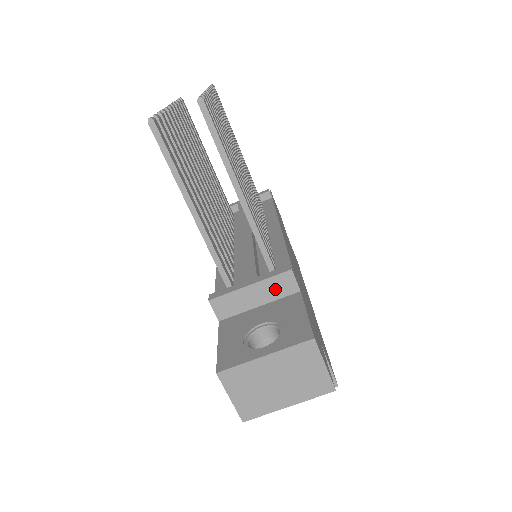
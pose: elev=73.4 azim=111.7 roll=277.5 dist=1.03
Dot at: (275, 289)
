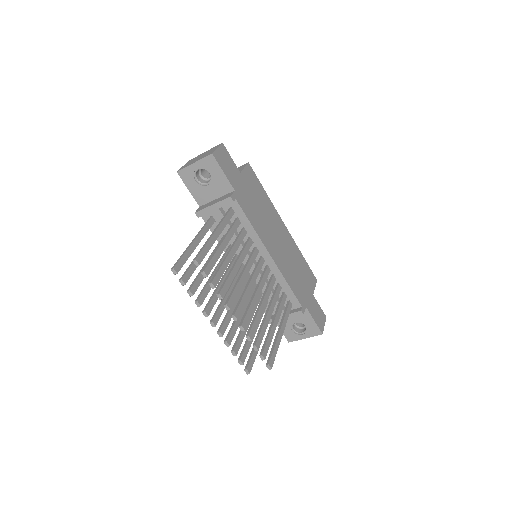
Dot at: occluded
